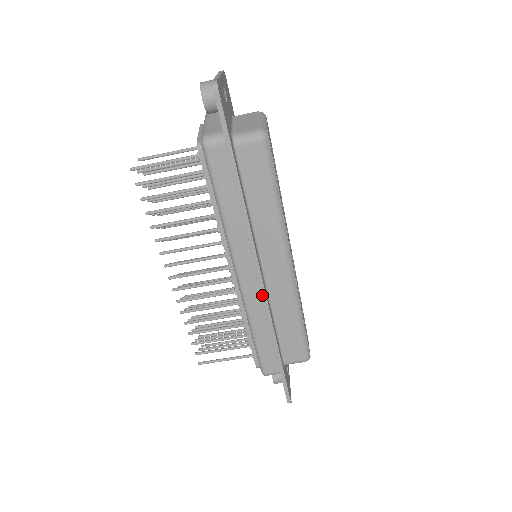
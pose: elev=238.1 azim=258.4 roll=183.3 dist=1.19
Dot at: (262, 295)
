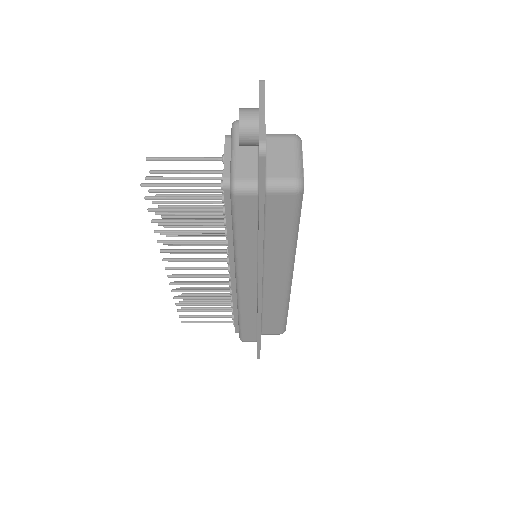
Dot at: (258, 301)
